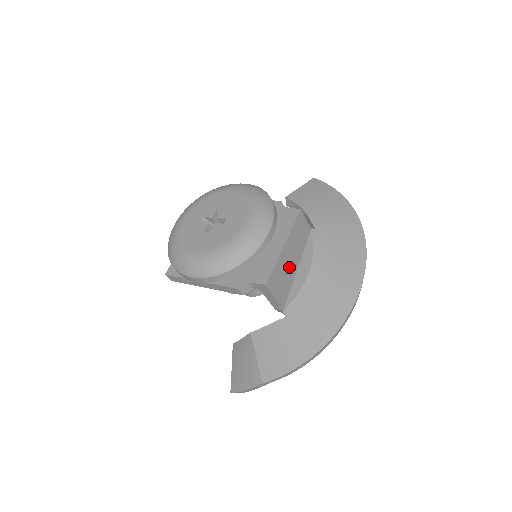
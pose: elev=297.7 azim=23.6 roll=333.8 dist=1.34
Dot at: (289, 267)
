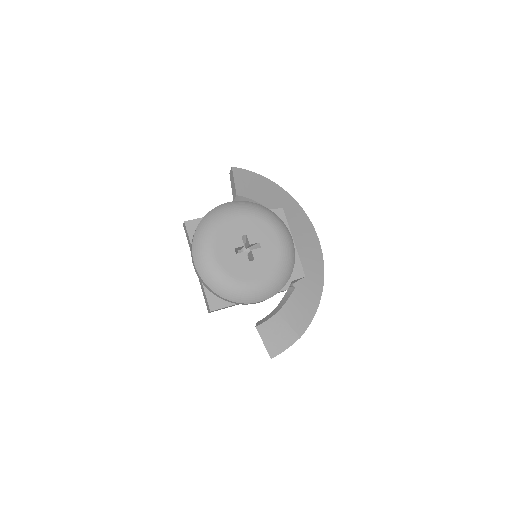
Dot at: occluded
